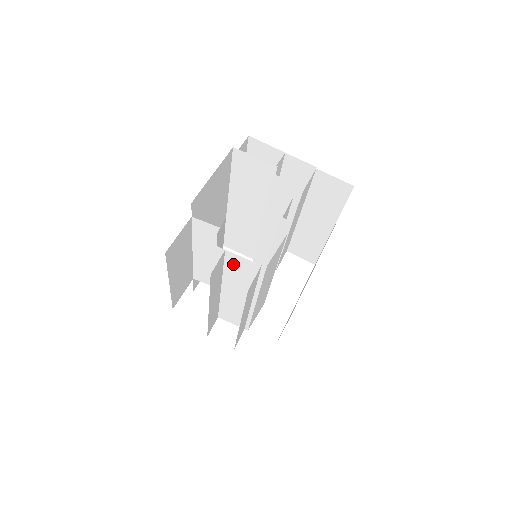
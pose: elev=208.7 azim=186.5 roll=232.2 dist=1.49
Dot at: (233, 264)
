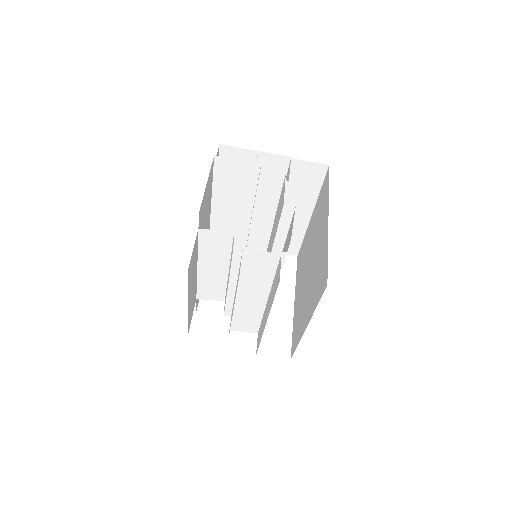
Dot at: (250, 263)
